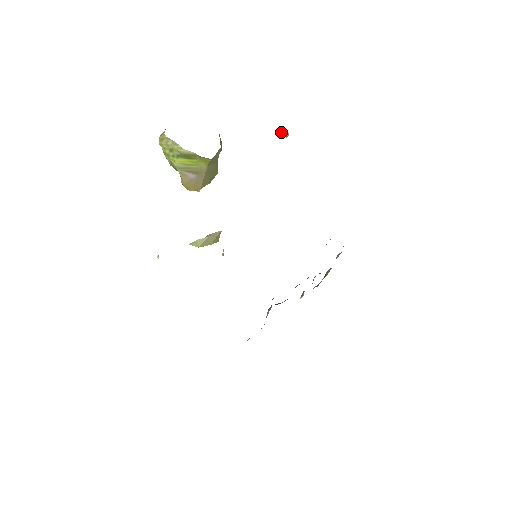
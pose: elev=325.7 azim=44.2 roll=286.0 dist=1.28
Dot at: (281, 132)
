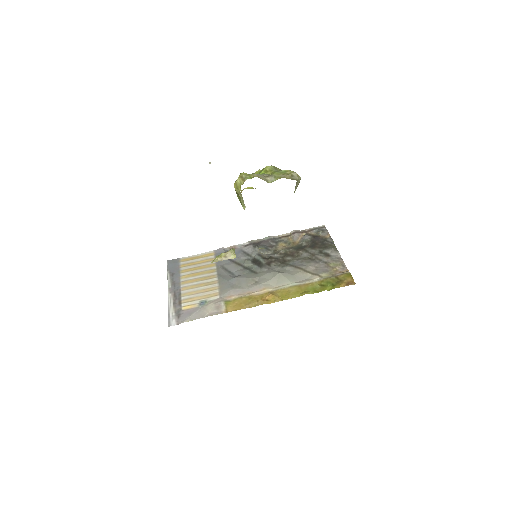
Dot at: occluded
